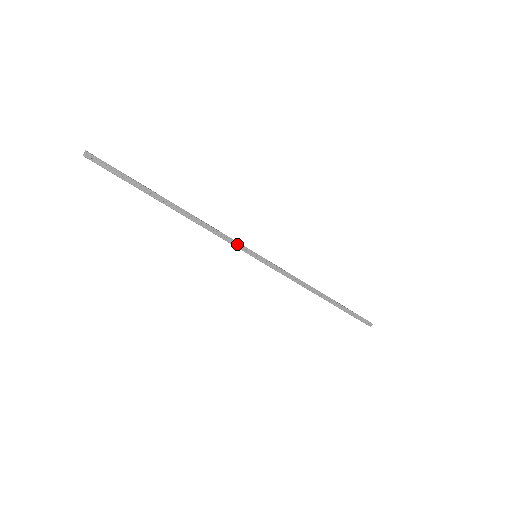
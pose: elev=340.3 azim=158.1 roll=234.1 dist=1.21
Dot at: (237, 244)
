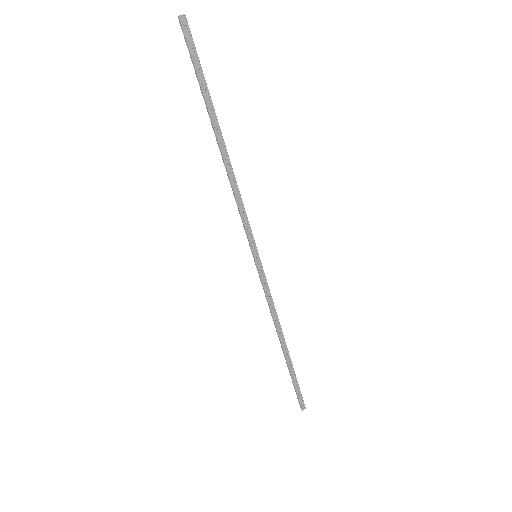
Dot at: (249, 229)
